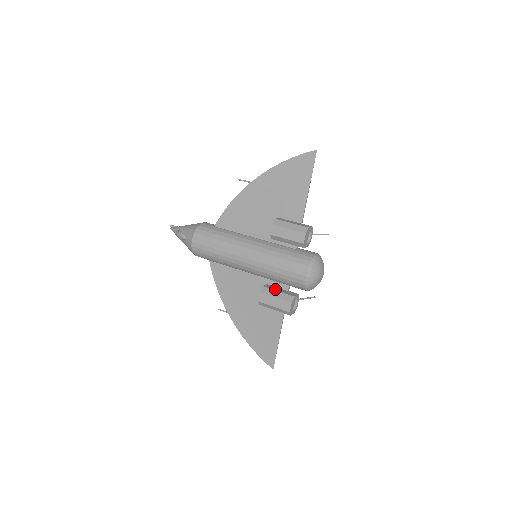
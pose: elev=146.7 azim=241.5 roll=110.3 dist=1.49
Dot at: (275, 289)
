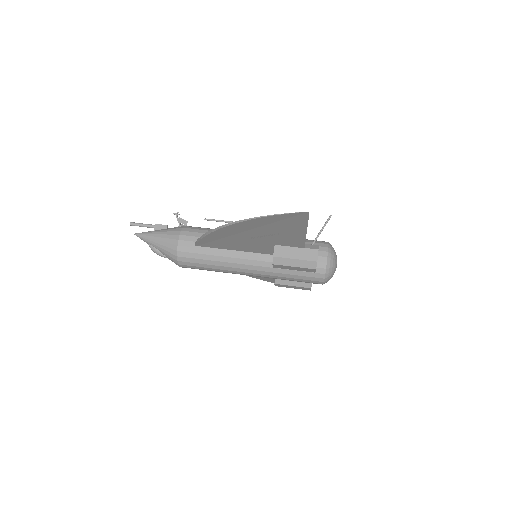
Dot at: occluded
